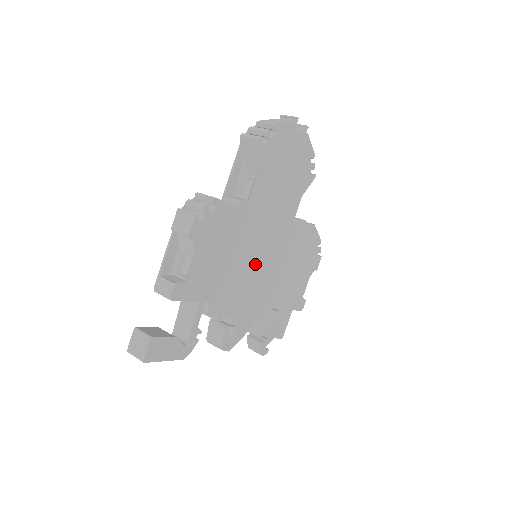
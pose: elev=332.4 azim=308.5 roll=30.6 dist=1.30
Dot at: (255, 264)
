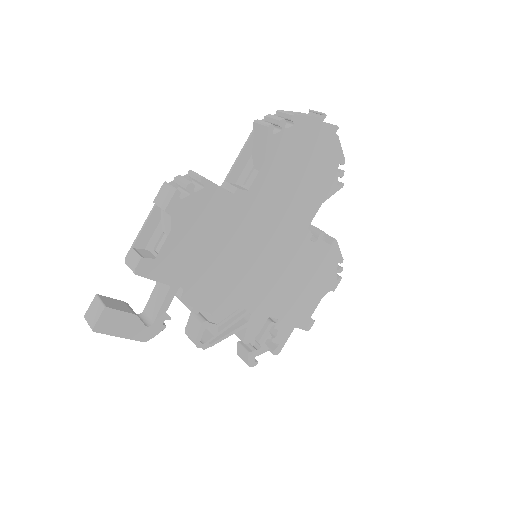
Dot at: (250, 263)
